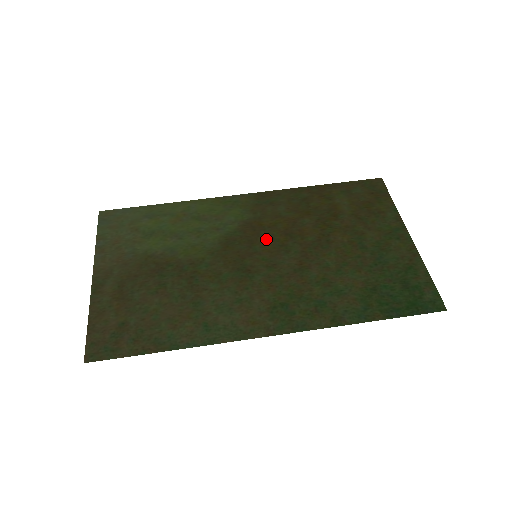
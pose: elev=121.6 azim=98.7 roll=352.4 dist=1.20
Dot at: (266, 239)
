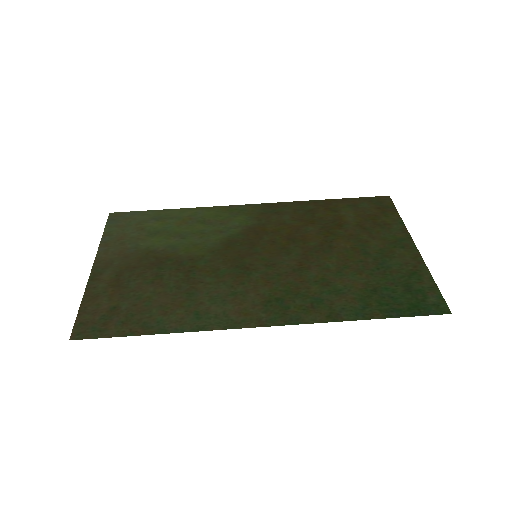
Dot at: (268, 242)
